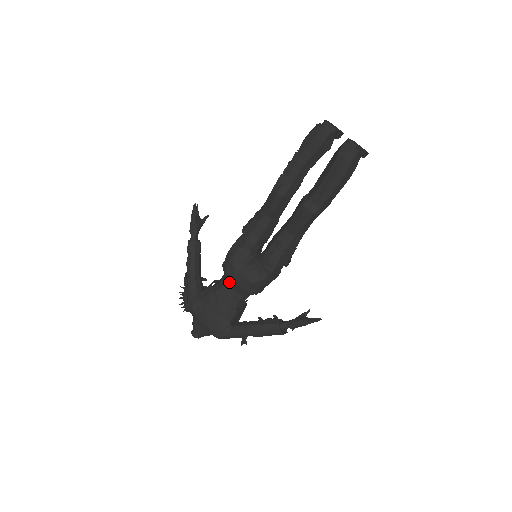
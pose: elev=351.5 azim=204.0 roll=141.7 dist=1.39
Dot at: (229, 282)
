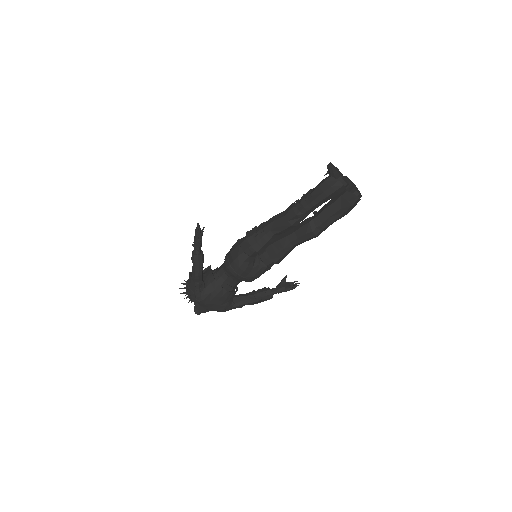
Dot at: (233, 277)
